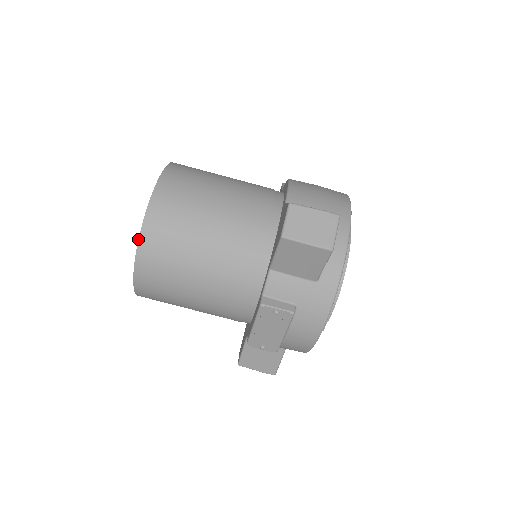
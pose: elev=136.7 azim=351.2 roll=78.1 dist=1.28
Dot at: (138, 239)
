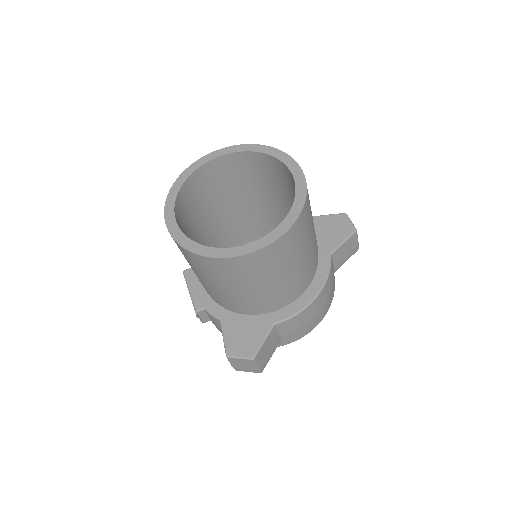
Dot at: (187, 250)
